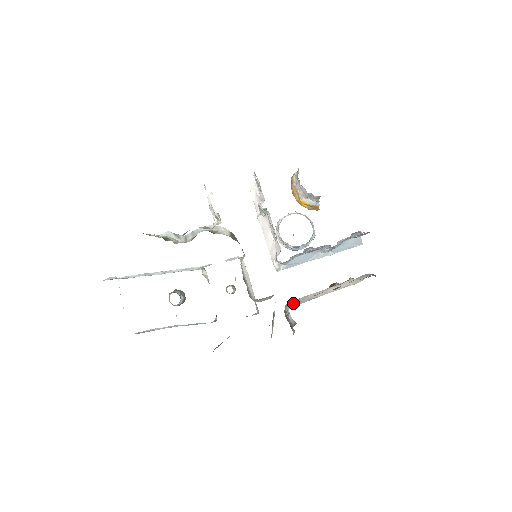
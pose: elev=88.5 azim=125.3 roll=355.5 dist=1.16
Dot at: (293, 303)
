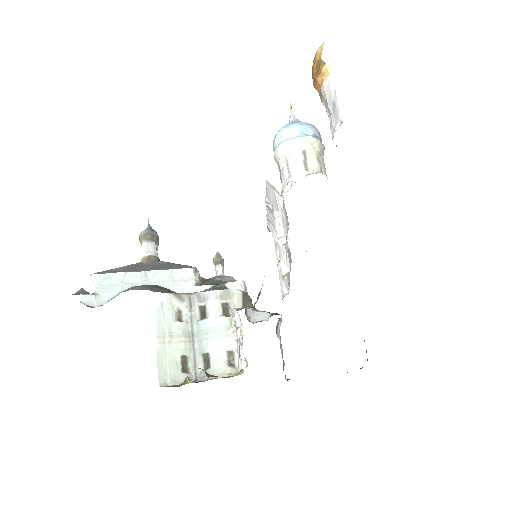
Dot at: occluded
